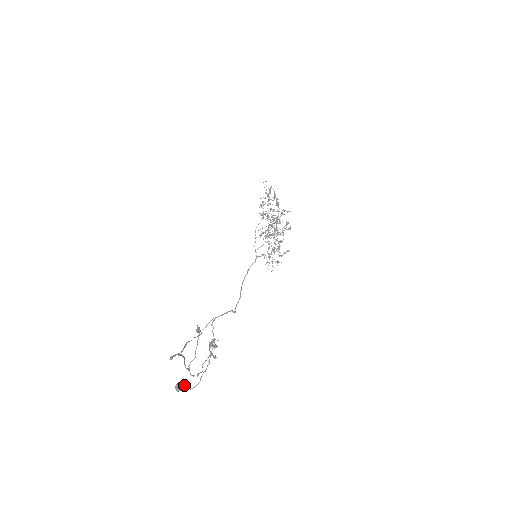
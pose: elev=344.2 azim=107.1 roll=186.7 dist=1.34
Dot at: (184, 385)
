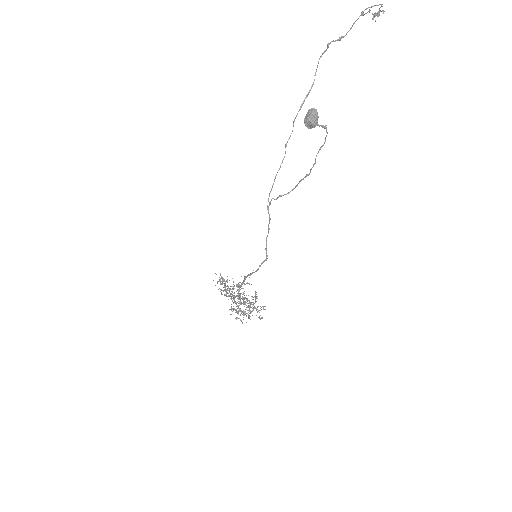
Dot at: (314, 123)
